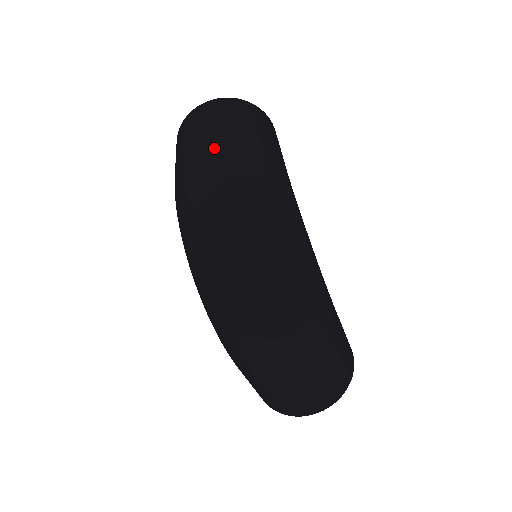
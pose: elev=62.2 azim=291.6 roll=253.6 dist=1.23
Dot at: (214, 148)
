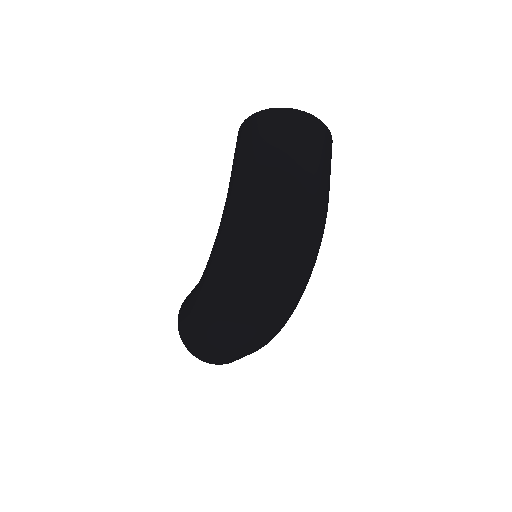
Dot at: (302, 189)
